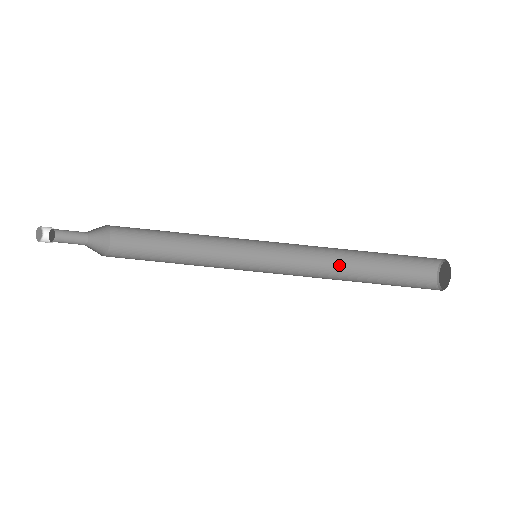
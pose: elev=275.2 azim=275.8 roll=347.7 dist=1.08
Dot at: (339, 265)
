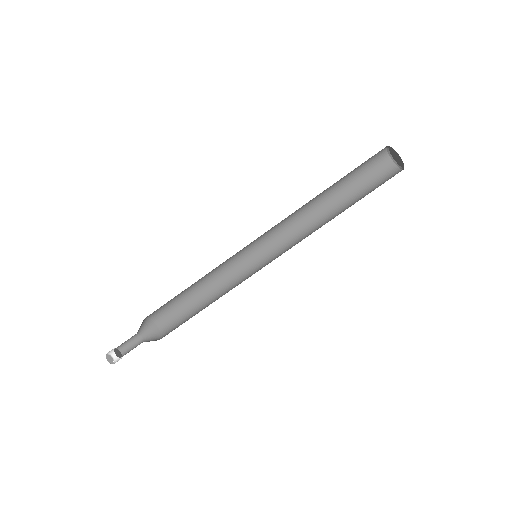
Dot at: (311, 202)
